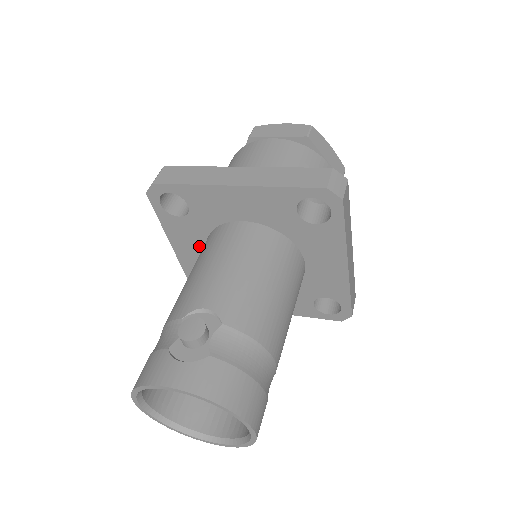
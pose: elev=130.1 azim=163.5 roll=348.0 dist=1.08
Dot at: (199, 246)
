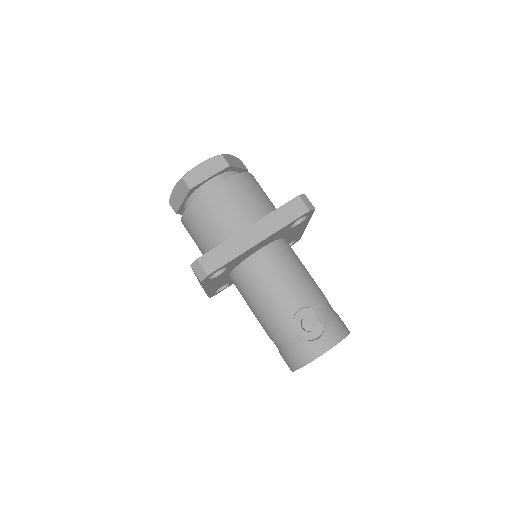
Dot at: (224, 277)
